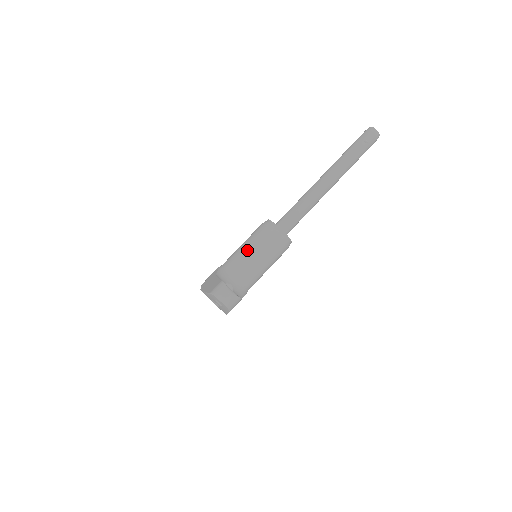
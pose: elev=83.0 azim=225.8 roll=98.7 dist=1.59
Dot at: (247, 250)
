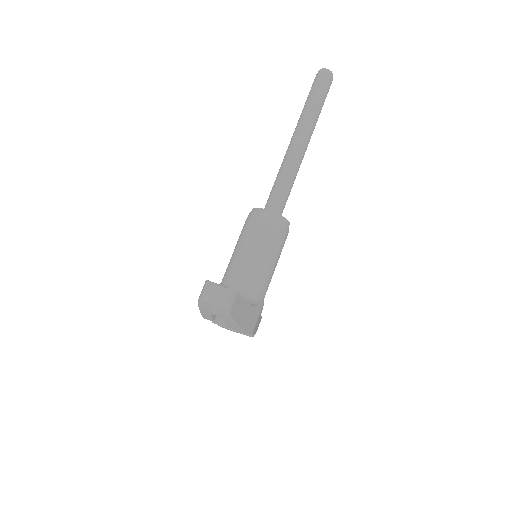
Dot at: (238, 250)
